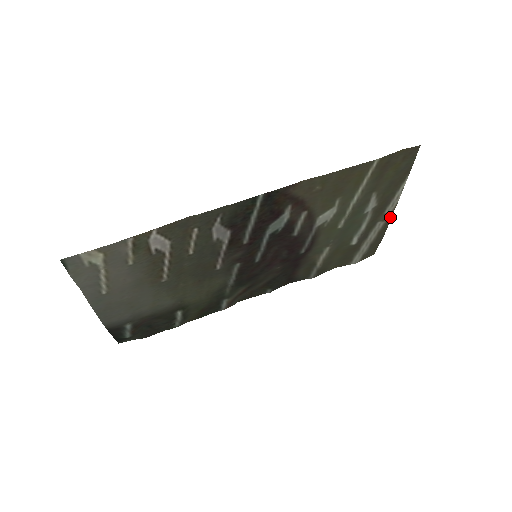
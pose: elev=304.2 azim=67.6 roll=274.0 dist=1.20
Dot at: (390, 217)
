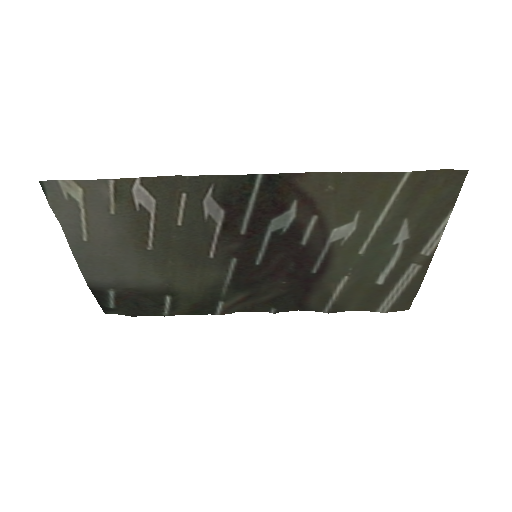
Dot at: (428, 262)
